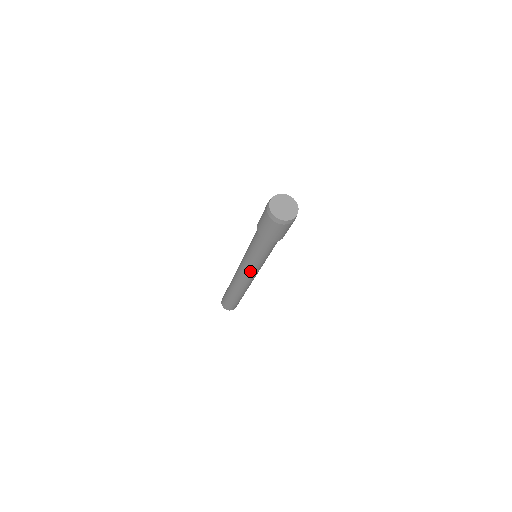
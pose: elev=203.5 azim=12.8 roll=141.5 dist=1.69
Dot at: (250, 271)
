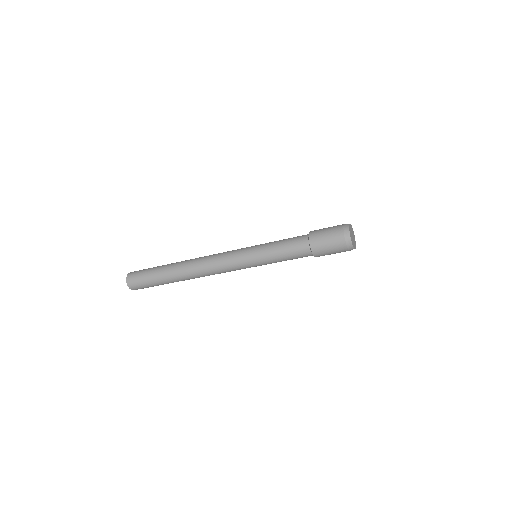
Dot at: (238, 258)
